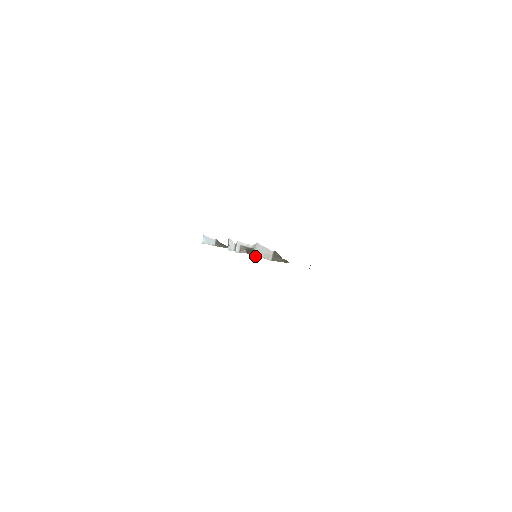
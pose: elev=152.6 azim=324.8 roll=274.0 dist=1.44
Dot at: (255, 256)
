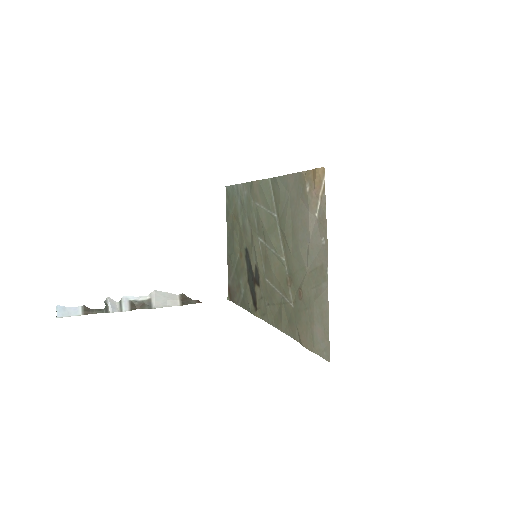
Dot at: (156, 307)
